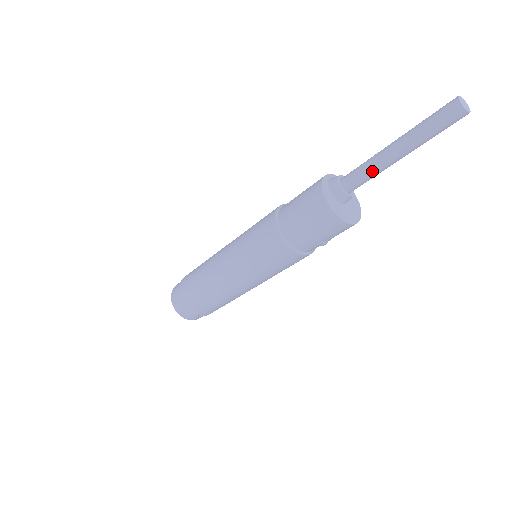
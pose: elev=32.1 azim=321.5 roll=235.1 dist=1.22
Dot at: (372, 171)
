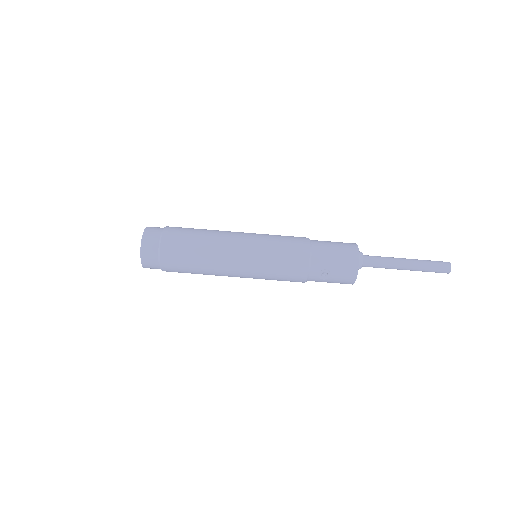
Dot at: (386, 260)
